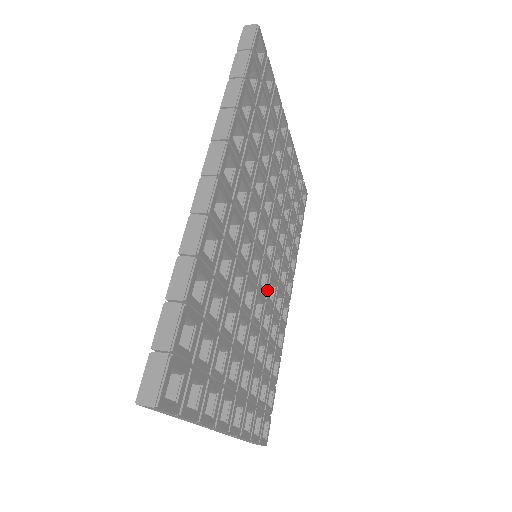
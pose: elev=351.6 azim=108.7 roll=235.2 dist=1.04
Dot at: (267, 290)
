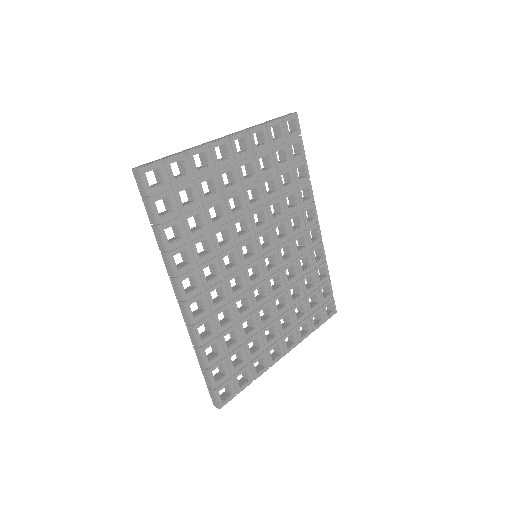
Dot at: (279, 260)
